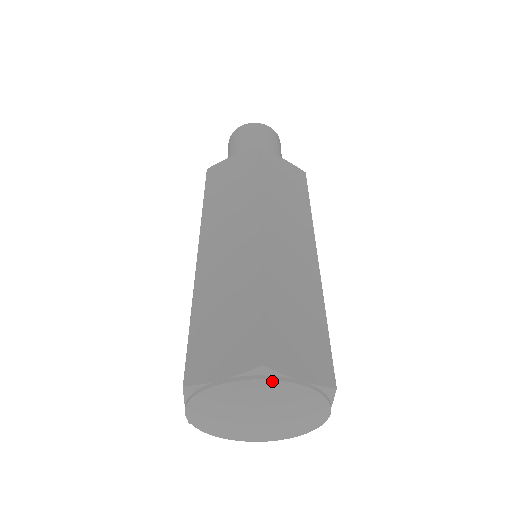
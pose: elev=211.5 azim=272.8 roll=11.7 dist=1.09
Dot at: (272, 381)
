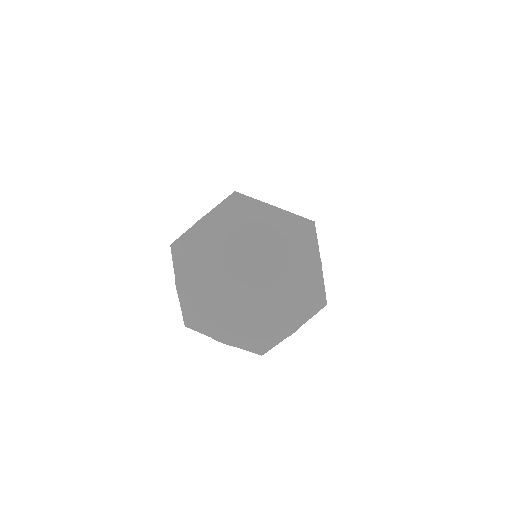
Dot at: (310, 237)
